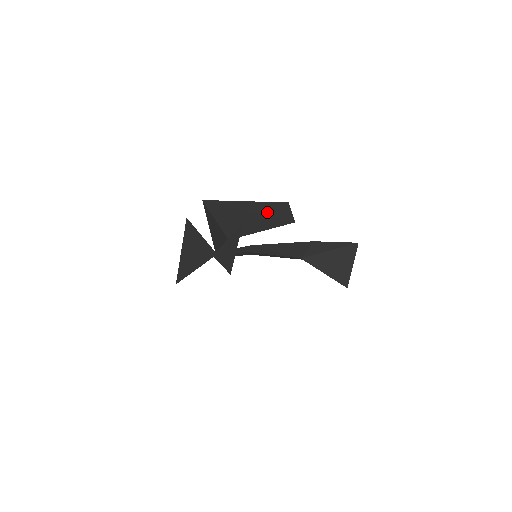
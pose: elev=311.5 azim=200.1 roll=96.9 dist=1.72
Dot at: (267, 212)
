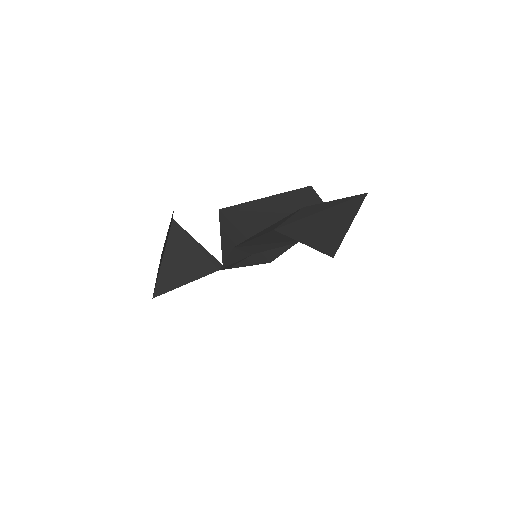
Dot at: (293, 208)
